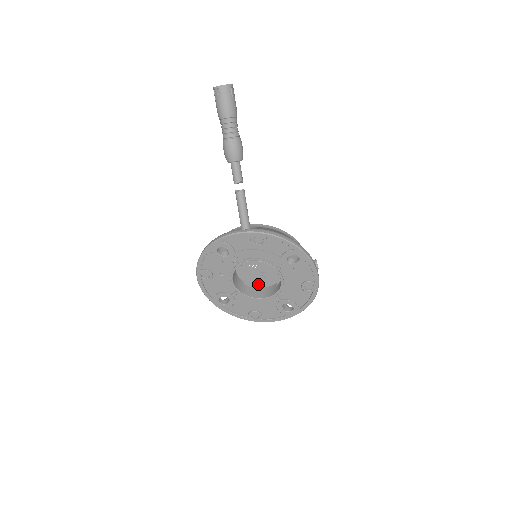
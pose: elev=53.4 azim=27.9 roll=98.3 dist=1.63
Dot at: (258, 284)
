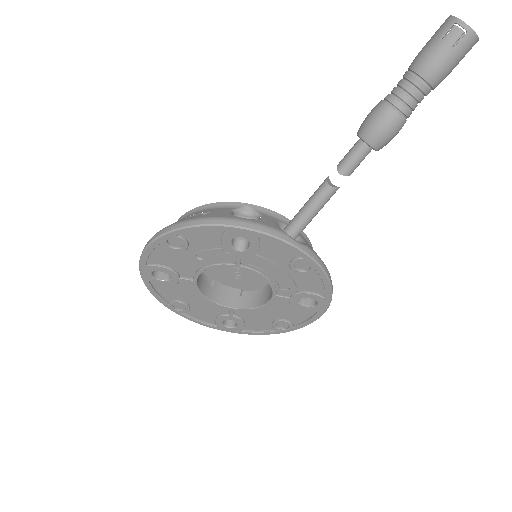
Dot at: (217, 276)
